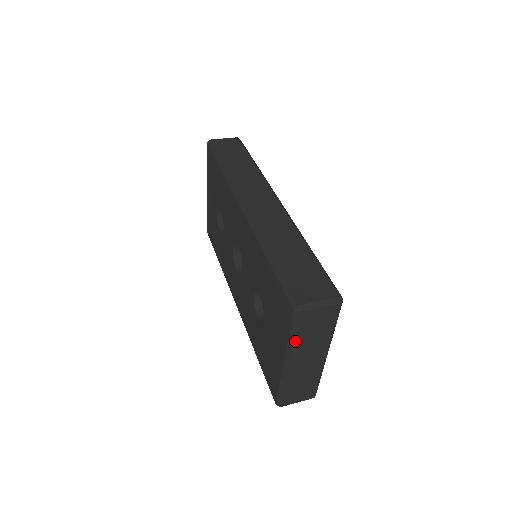
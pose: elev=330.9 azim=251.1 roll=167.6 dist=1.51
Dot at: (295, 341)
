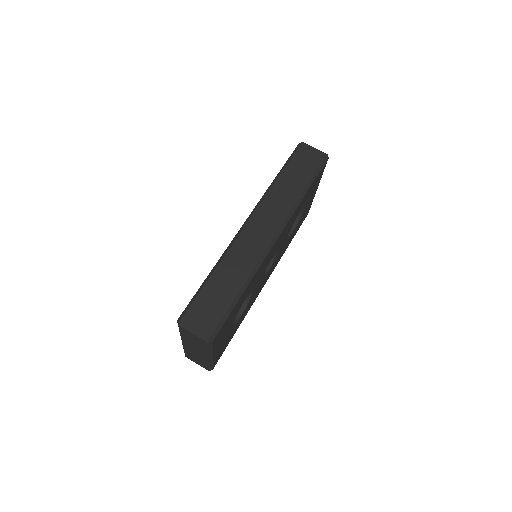
Dot at: (181, 335)
